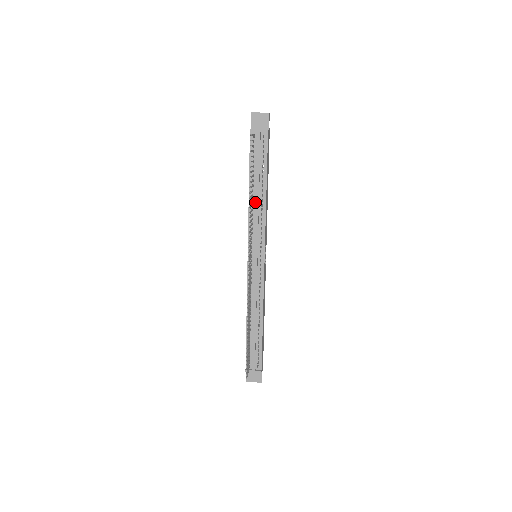
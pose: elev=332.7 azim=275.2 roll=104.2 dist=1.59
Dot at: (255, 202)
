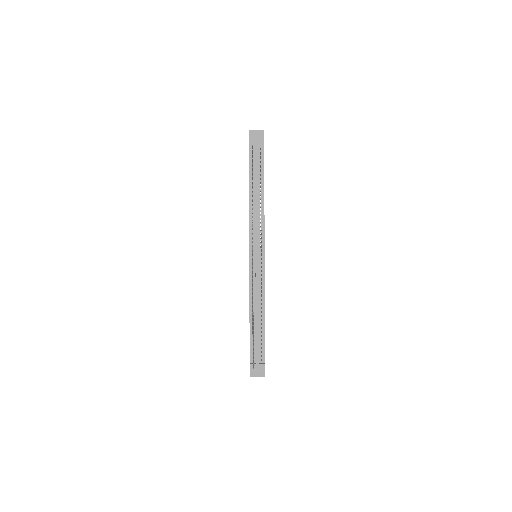
Dot at: (255, 206)
